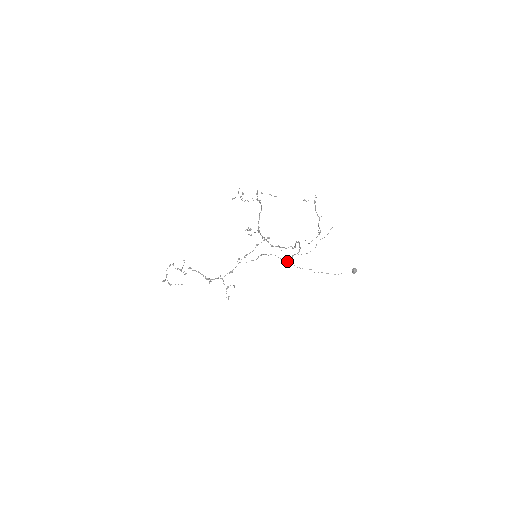
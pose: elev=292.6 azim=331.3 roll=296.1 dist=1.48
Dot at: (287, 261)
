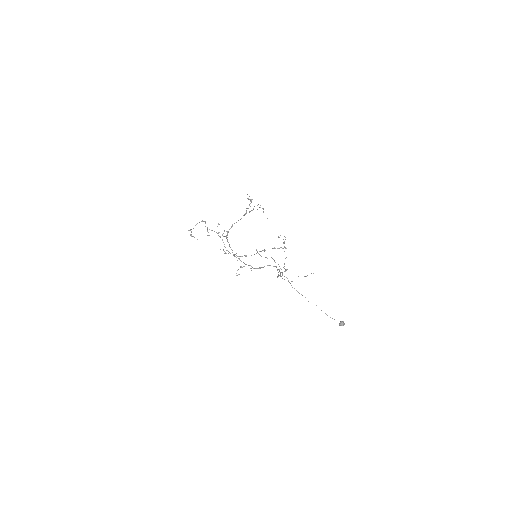
Dot at: occluded
